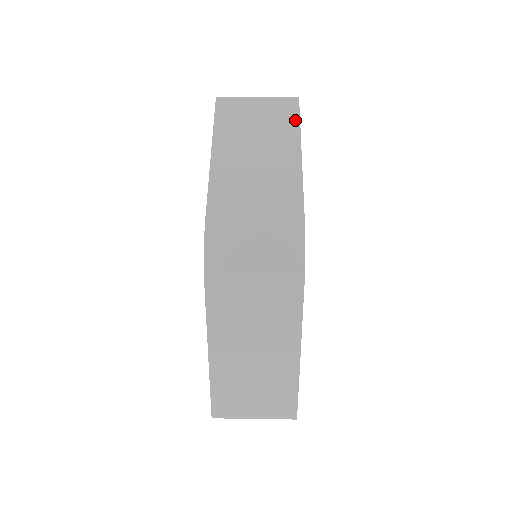
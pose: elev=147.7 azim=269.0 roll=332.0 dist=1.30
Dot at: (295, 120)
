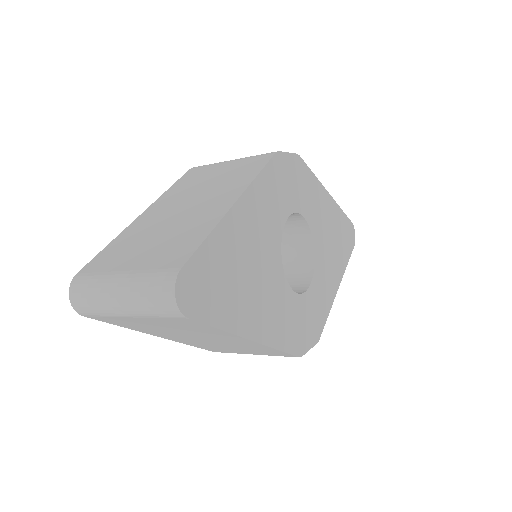
Dot at: occluded
